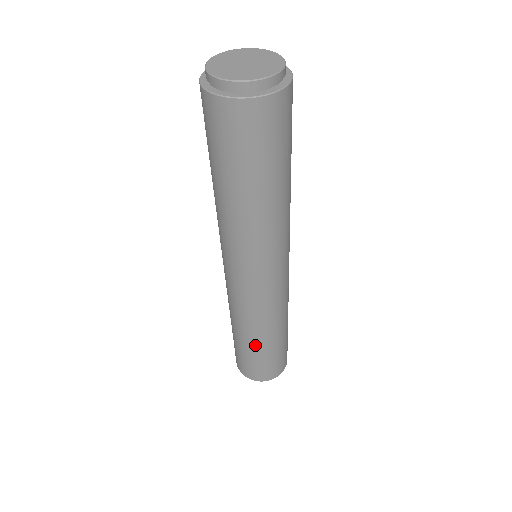
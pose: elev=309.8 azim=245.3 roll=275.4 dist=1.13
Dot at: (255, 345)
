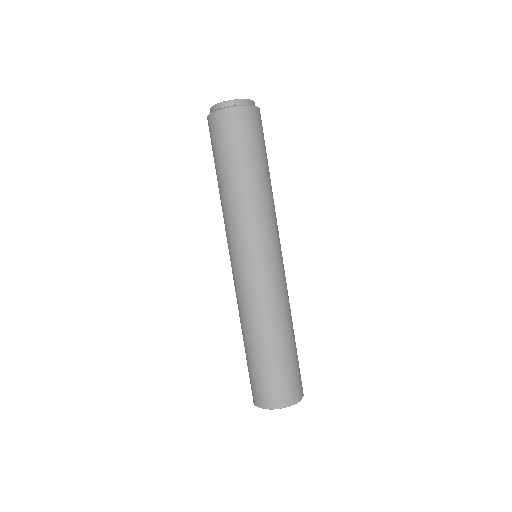
Dot at: (262, 346)
